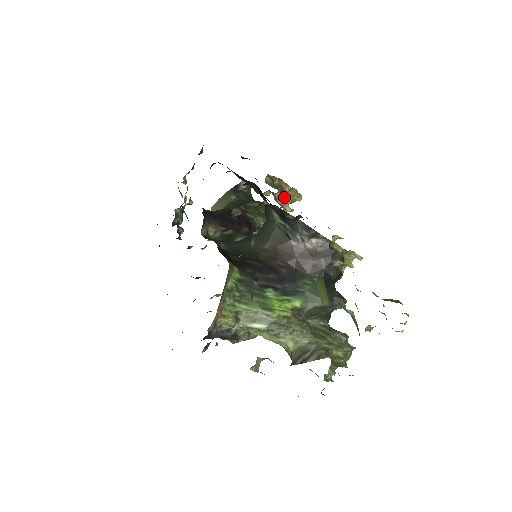
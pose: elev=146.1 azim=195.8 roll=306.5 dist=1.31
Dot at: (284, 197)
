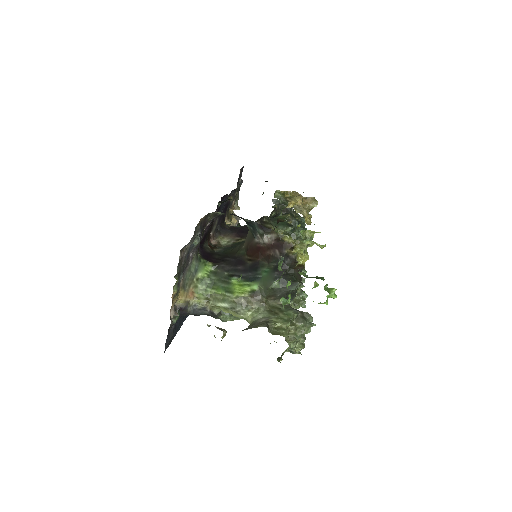
Dot at: (283, 206)
